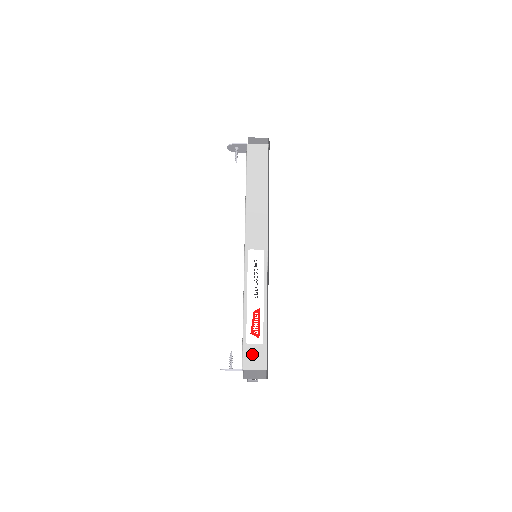
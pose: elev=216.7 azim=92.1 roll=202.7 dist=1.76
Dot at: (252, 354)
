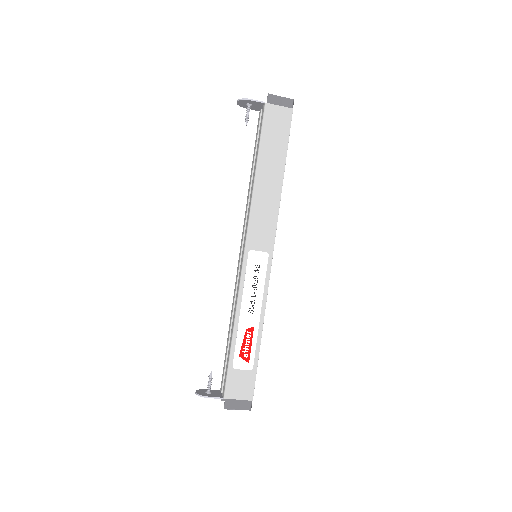
Dot at: (238, 381)
